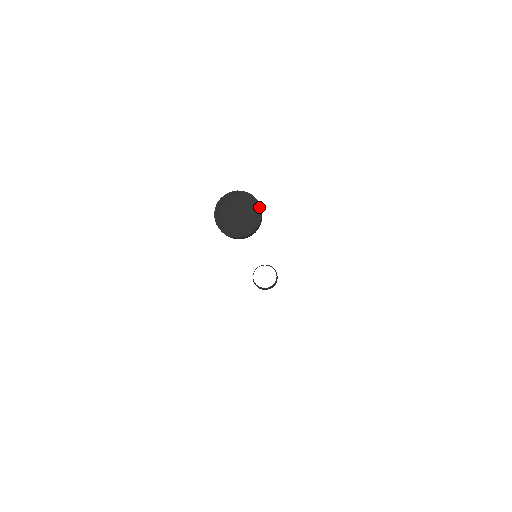
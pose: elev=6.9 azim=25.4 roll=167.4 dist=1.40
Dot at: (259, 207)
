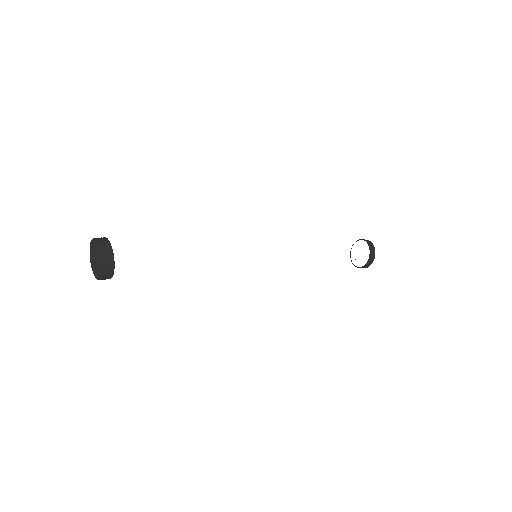
Dot at: (100, 250)
